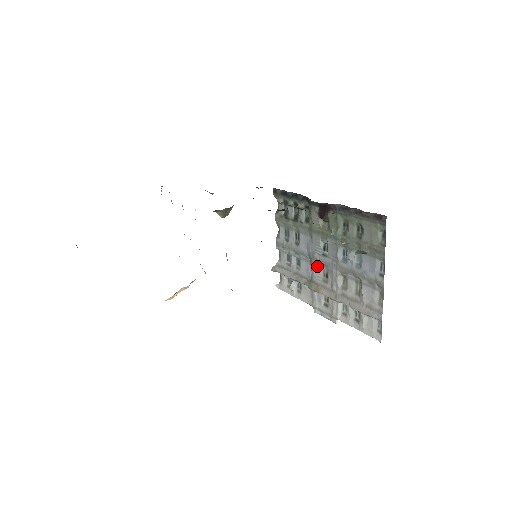
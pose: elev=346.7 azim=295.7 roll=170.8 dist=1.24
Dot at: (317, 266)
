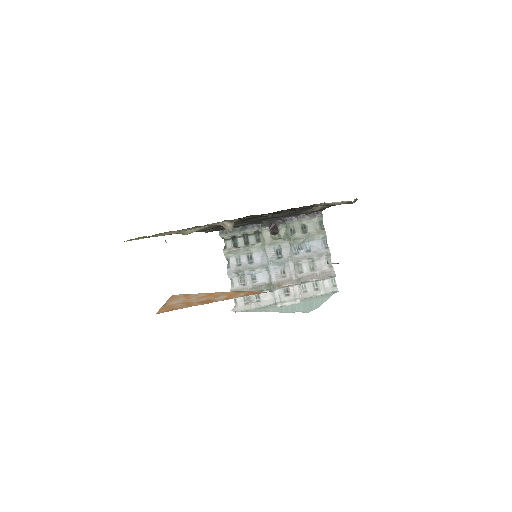
Dot at: (274, 269)
